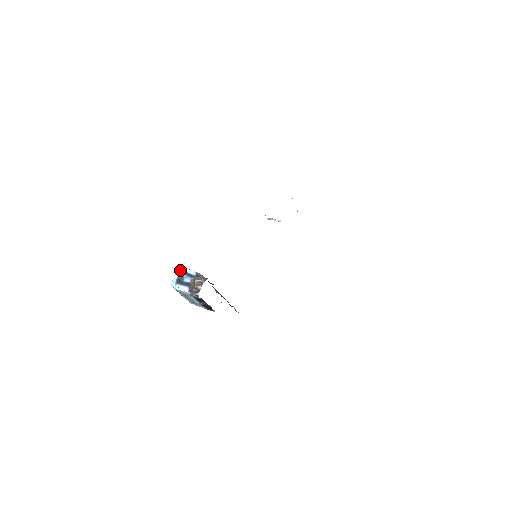
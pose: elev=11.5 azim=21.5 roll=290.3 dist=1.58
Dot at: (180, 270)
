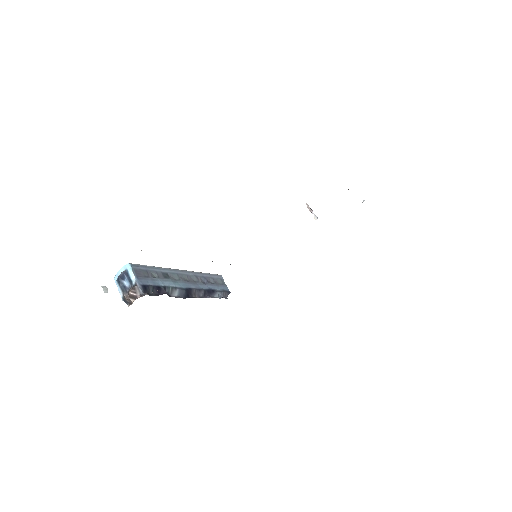
Dot at: (126, 266)
